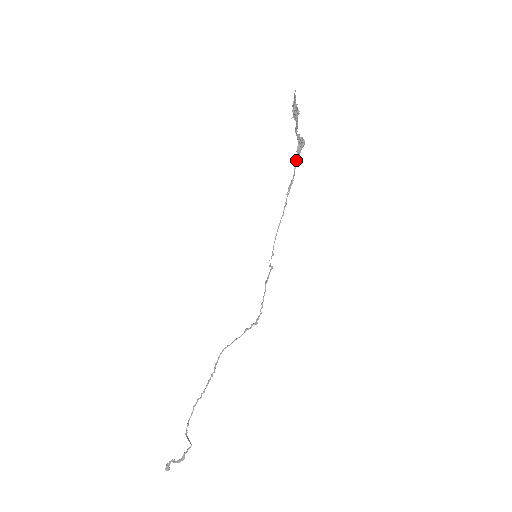
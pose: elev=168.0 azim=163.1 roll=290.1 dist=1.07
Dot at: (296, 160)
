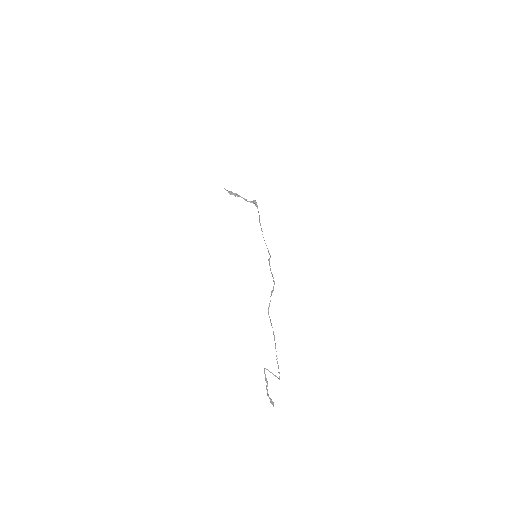
Dot at: occluded
